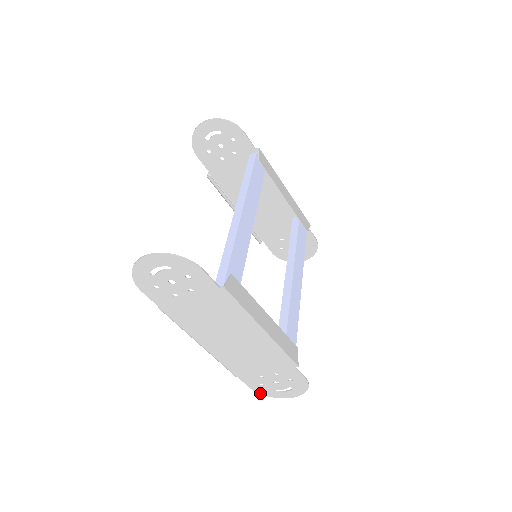
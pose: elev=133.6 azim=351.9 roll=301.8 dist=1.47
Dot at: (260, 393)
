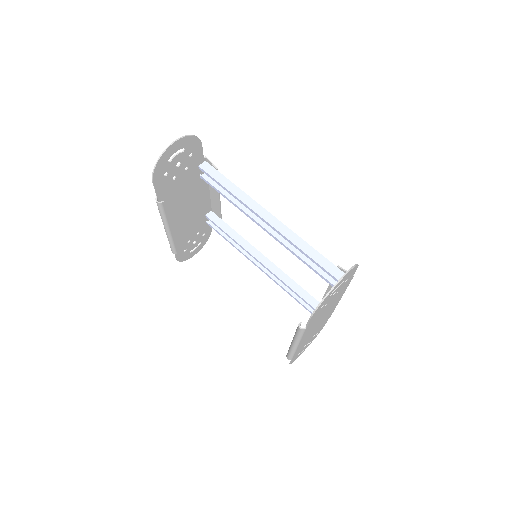
Dot at: occluded
